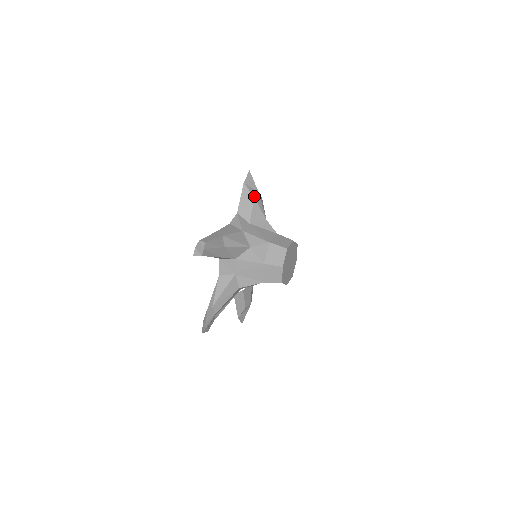
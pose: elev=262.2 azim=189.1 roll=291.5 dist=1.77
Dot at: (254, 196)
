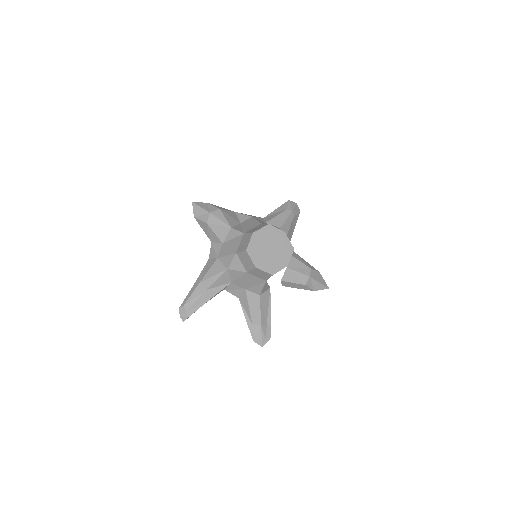
Dot at: (206, 222)
